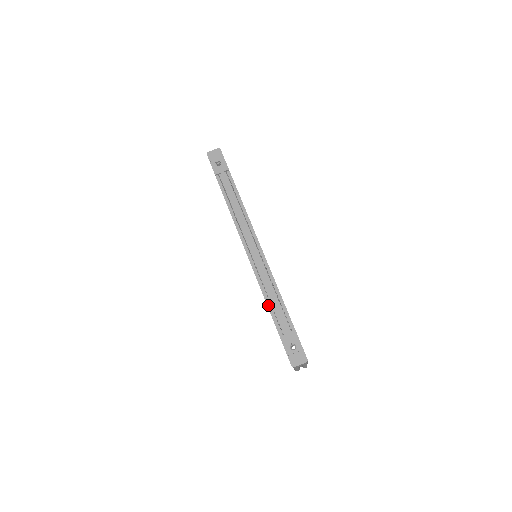
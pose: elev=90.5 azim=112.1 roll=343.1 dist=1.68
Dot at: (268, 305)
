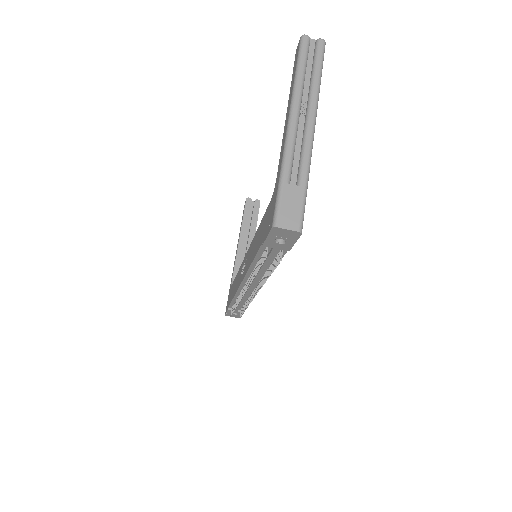
Dot at: (233, 300)
